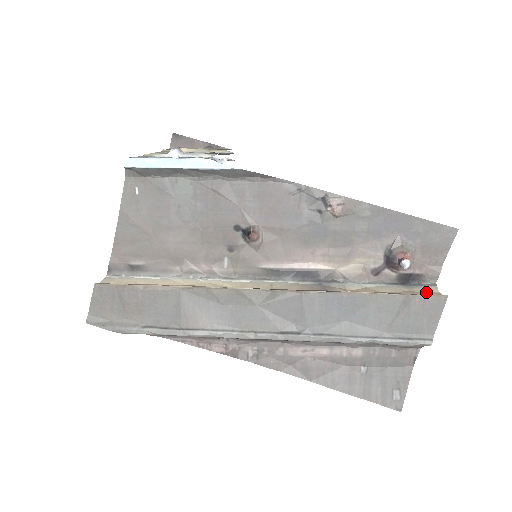
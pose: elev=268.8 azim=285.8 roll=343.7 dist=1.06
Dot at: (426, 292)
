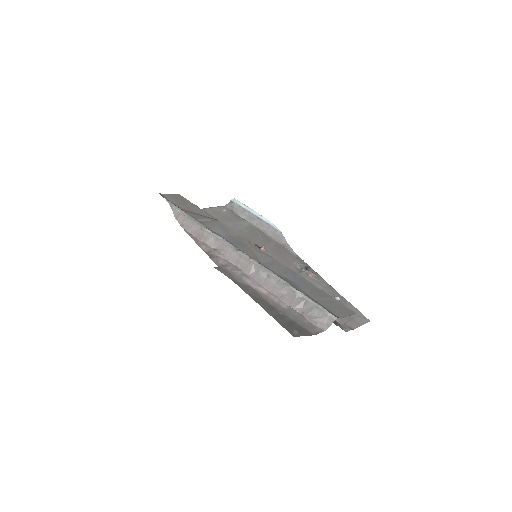
Dot at: occluded
